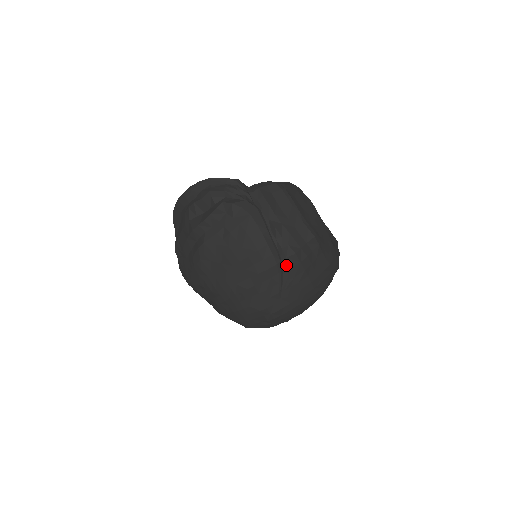
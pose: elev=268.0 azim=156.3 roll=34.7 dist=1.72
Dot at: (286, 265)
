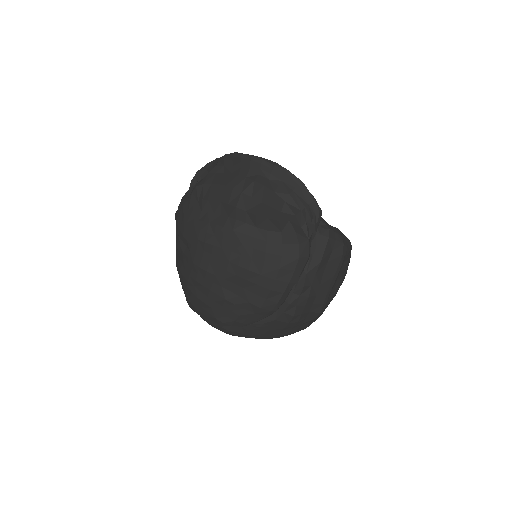
Dot at: (277, 316)
